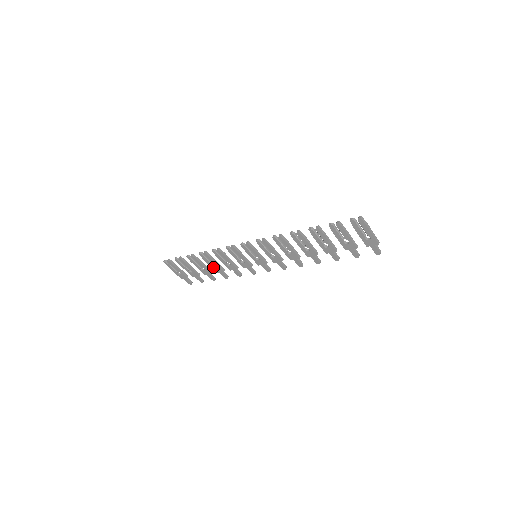
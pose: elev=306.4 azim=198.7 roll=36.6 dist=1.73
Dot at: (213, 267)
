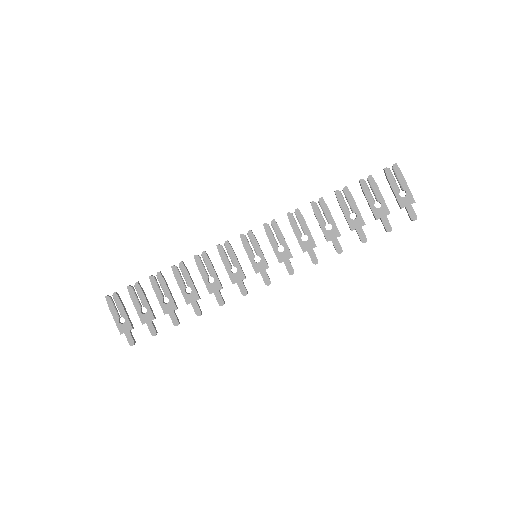
Dot at: (185, 292)
